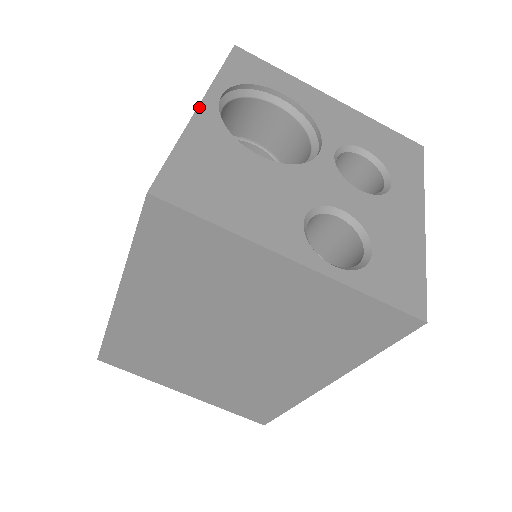
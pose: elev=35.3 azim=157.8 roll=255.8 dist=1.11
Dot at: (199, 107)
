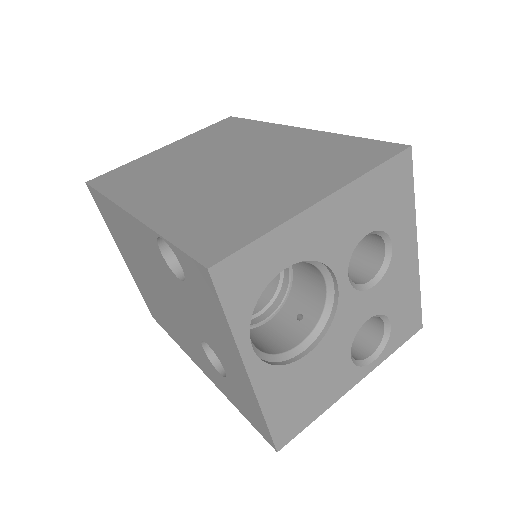
Dot at: (250, 378)
